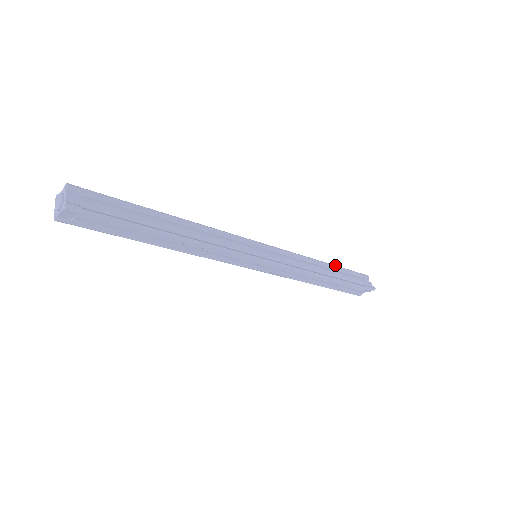
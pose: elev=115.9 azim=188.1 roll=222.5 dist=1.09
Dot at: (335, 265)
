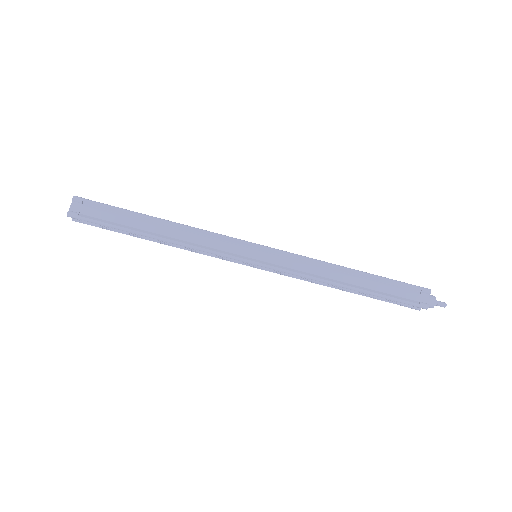
Dot at: occluded
